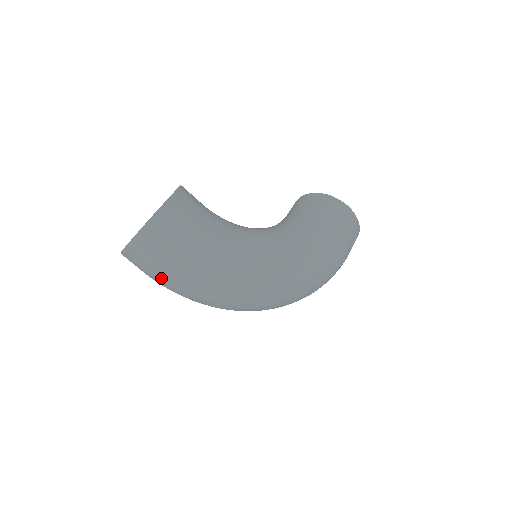
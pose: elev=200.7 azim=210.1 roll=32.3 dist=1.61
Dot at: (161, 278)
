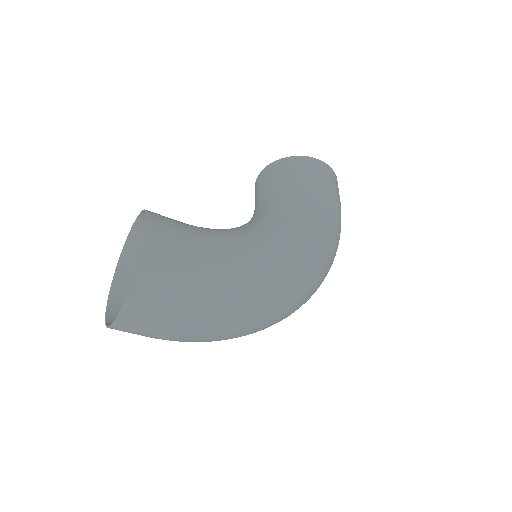
Dot at: (177, 333)
